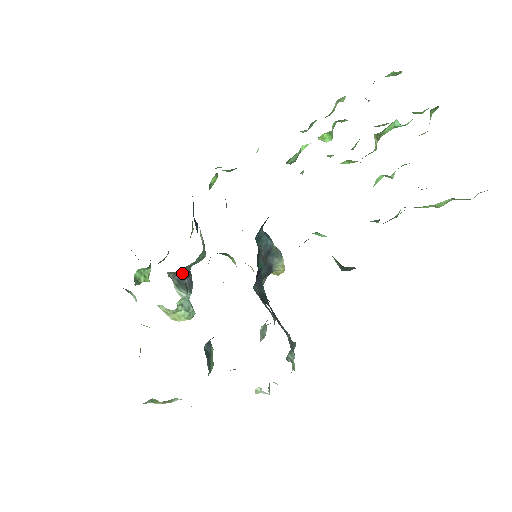
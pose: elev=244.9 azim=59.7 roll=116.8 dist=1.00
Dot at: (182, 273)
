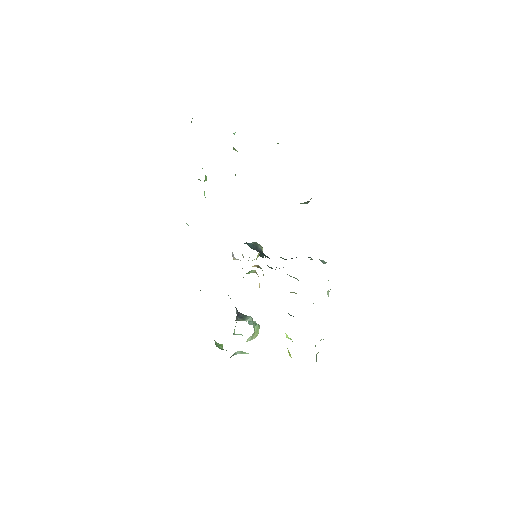
Dot at: (236, 313)
